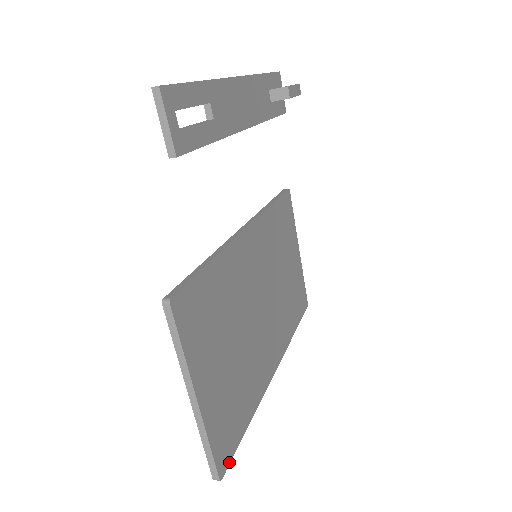
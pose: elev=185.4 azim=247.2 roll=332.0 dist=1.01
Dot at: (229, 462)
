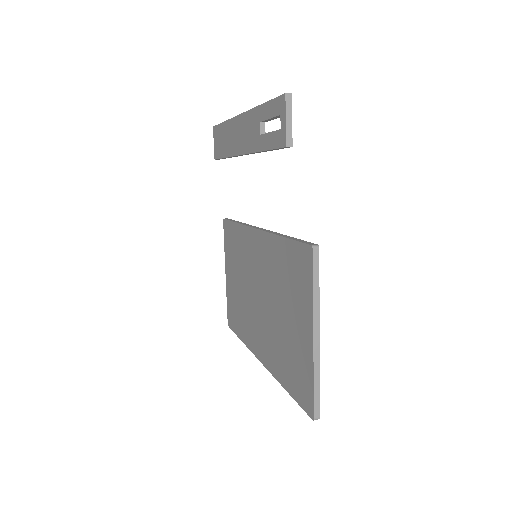
Dot at: occluded
